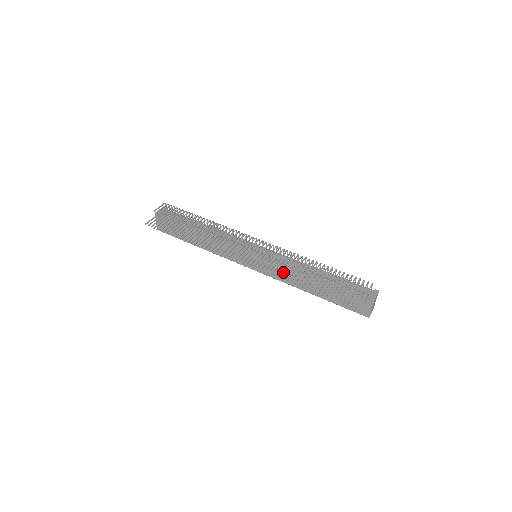
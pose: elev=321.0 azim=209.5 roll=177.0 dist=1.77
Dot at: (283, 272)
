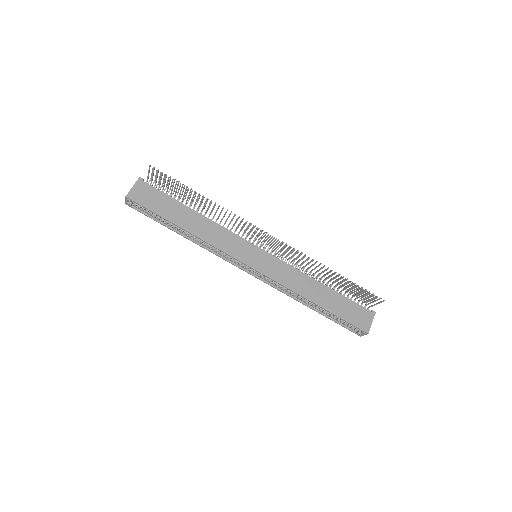
Dot at: (305, 260)
